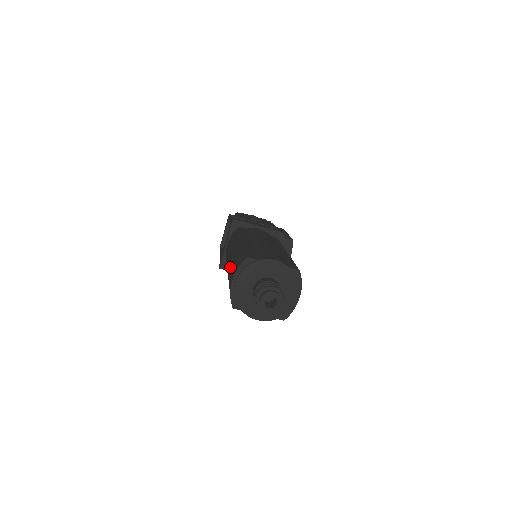
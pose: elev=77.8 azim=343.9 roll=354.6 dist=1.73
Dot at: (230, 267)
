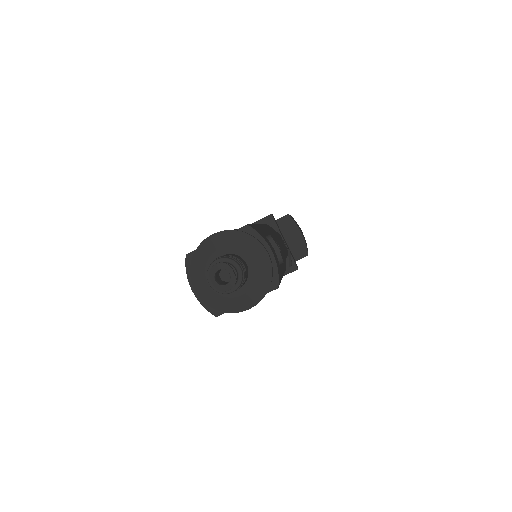
Dot at: occluded
